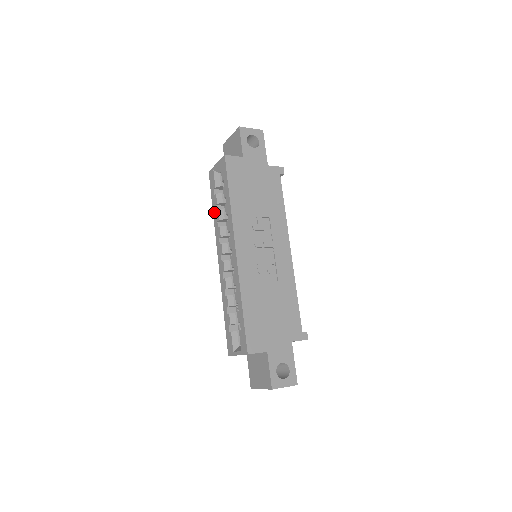
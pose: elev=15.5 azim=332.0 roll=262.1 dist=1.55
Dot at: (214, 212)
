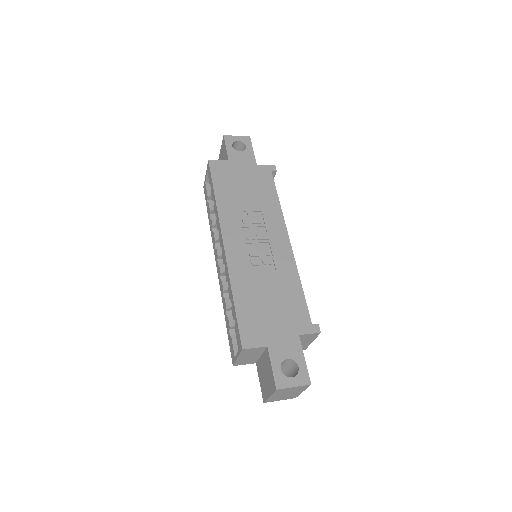
Dot at: (209, 221)
